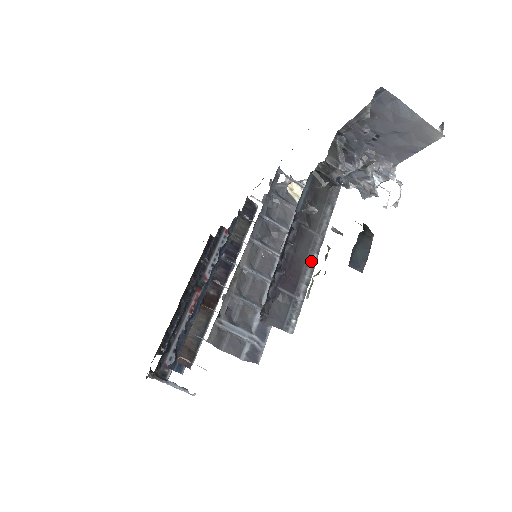
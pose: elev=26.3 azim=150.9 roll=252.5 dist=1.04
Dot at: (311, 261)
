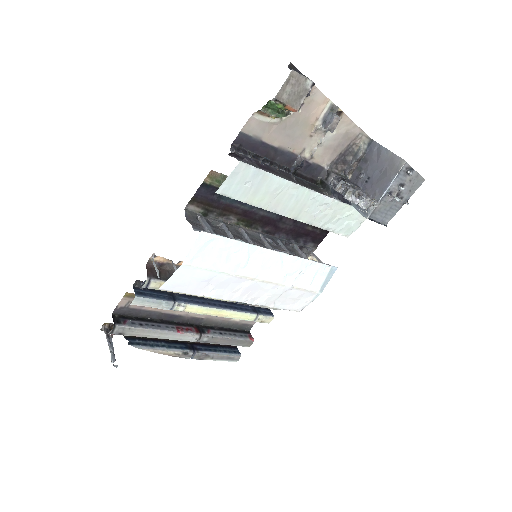
Dot at: (284, 179)
